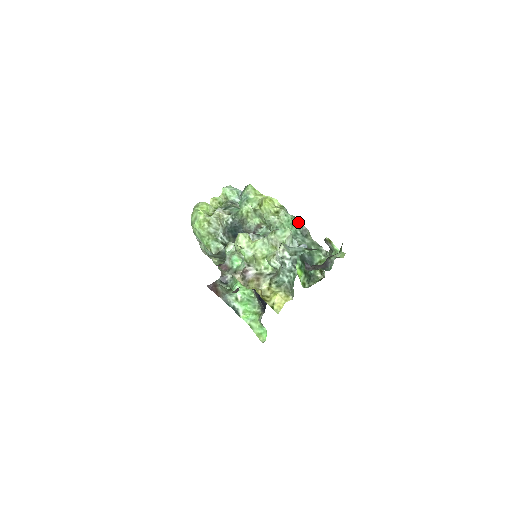
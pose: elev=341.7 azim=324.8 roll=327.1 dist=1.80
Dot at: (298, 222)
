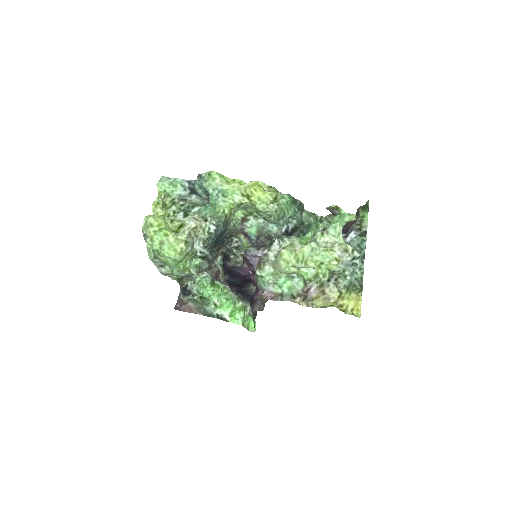
Dot at: (294, 199)
